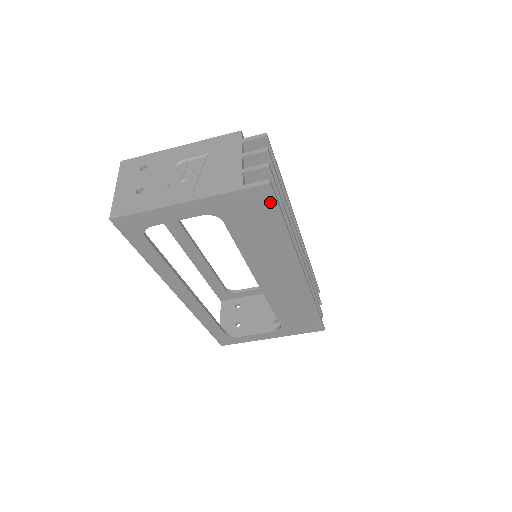
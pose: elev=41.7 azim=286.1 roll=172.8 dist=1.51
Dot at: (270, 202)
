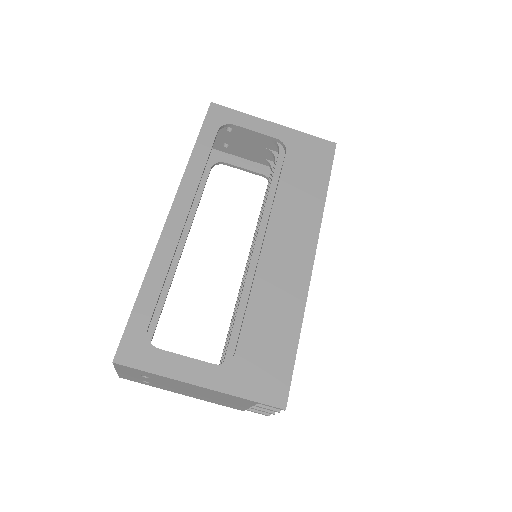
Dot at: (328, 157)
